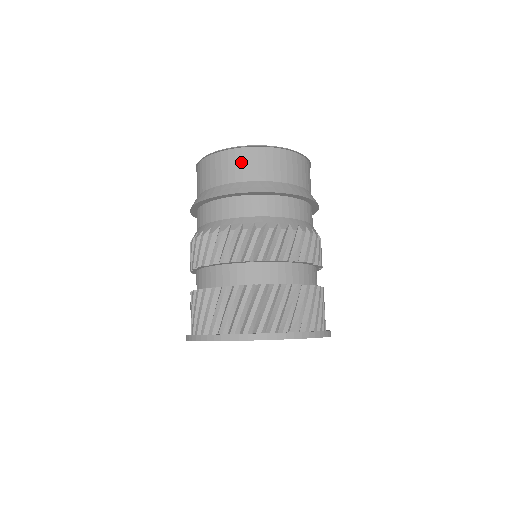
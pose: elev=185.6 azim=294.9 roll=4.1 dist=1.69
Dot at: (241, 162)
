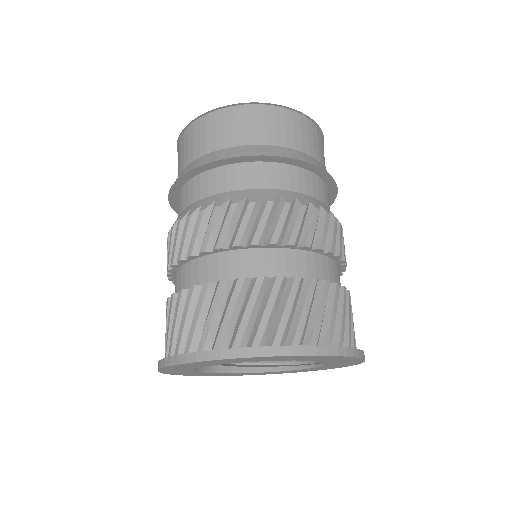
Dot at: (273, 122)
